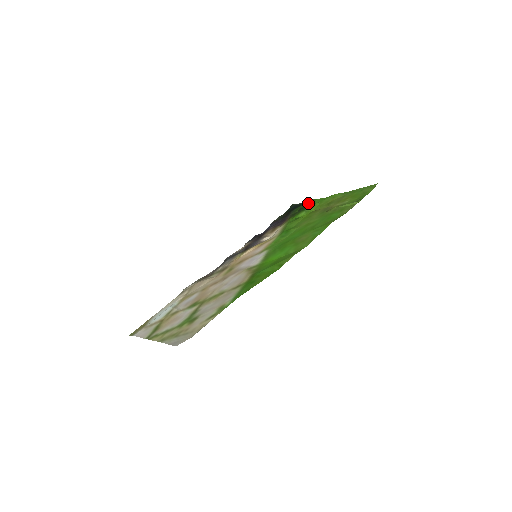
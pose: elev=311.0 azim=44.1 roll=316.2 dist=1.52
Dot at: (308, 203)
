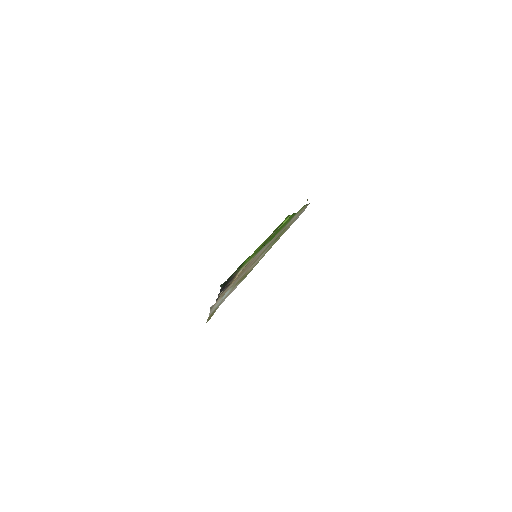
Dot at: occluded
